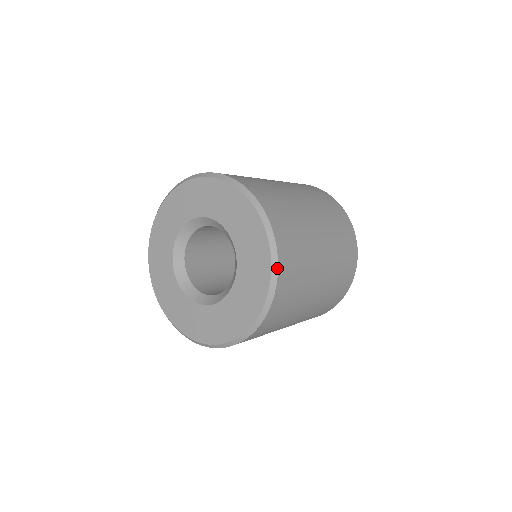
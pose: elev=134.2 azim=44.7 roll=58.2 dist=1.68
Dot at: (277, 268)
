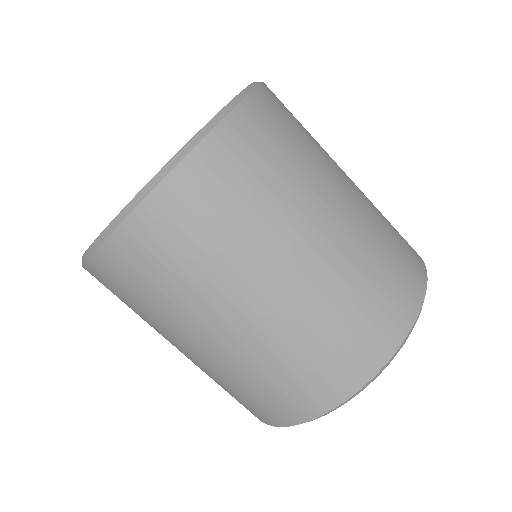
Dot at: (241, 100)
